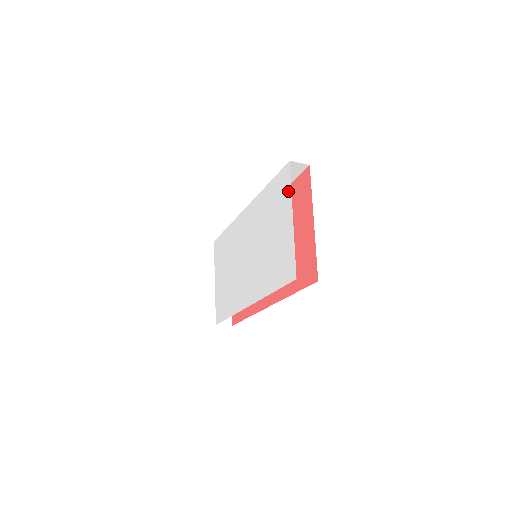
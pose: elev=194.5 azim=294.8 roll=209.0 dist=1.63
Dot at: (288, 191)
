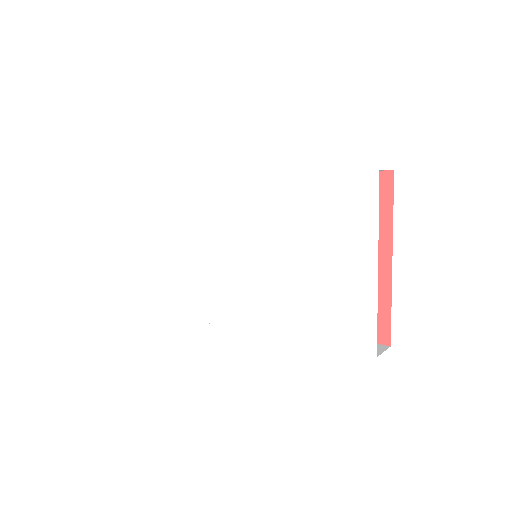
Dot at: (370, 220)
